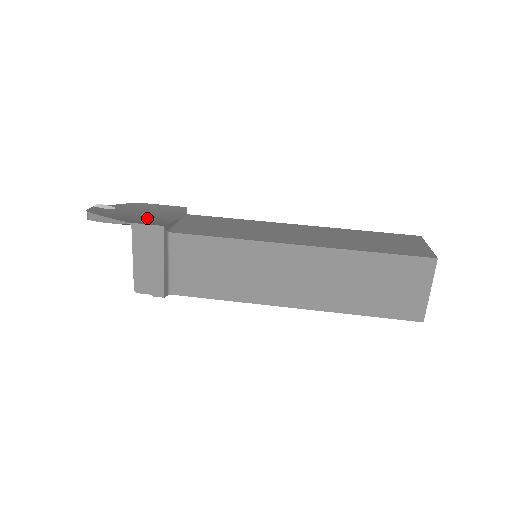
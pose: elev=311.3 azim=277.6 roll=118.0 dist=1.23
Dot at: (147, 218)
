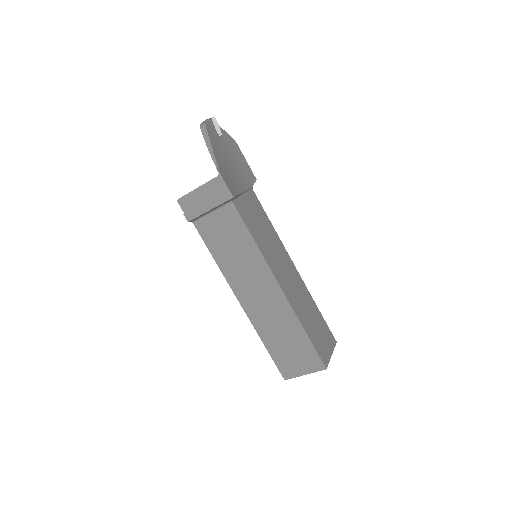
Dot at: (231, 172)
